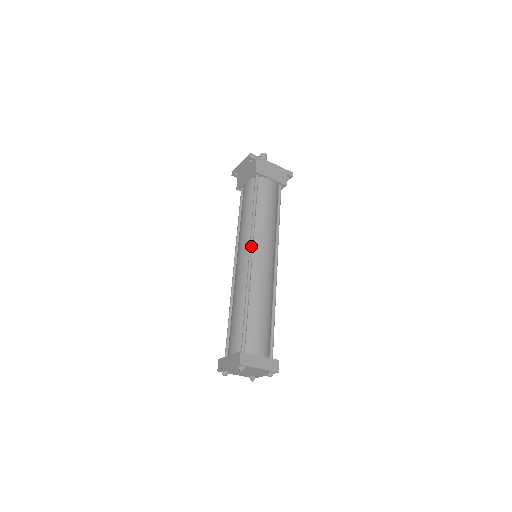
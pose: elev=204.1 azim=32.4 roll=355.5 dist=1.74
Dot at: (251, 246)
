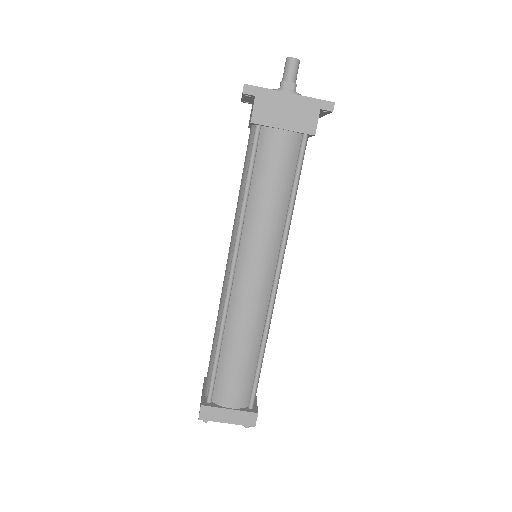
Dot at: (233, 258)
